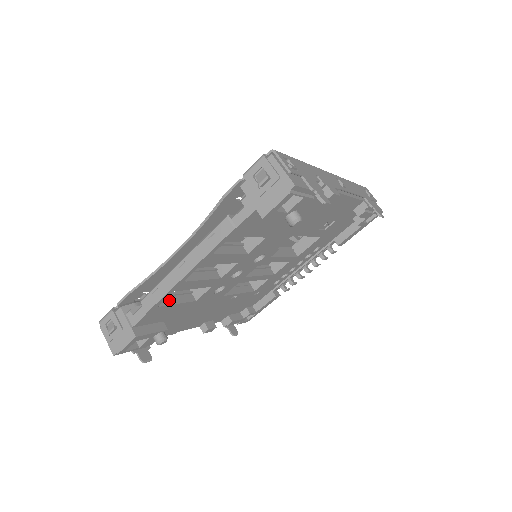
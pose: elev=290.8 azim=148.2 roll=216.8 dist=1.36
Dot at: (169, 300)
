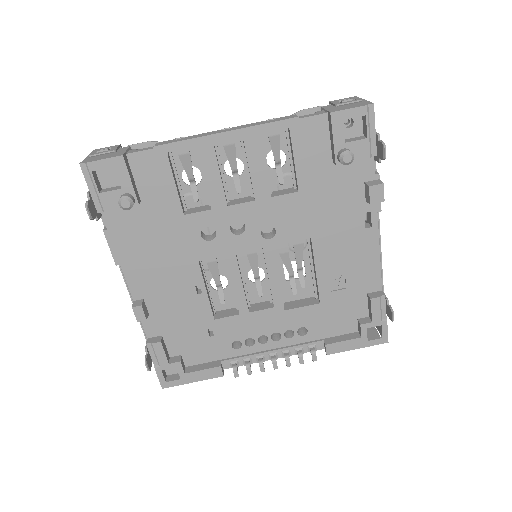
Dot at: (174, 173)
